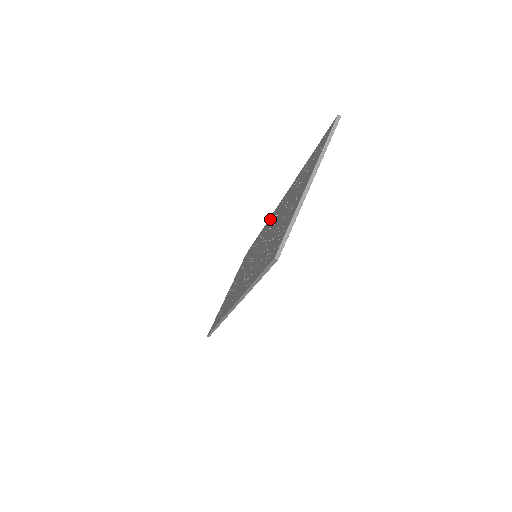
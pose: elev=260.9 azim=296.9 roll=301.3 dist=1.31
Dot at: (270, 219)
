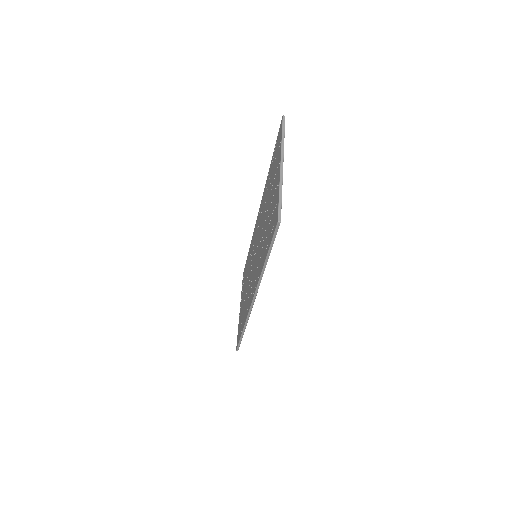
Dot at: (256, 226)
